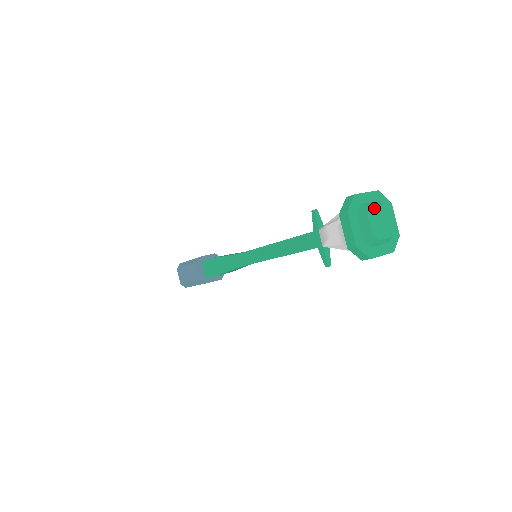
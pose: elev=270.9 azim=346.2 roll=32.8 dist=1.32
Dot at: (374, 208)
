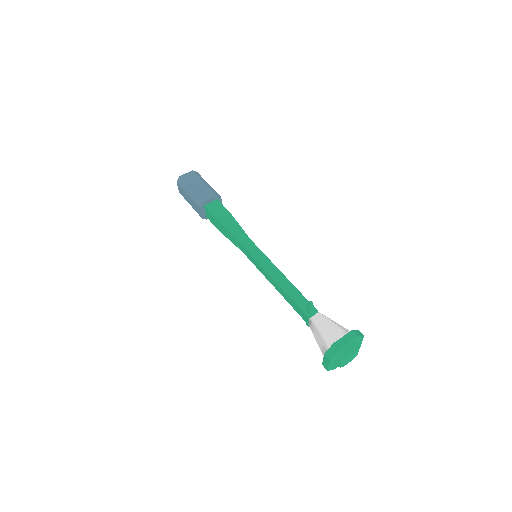
Dot at: (348, 355)
